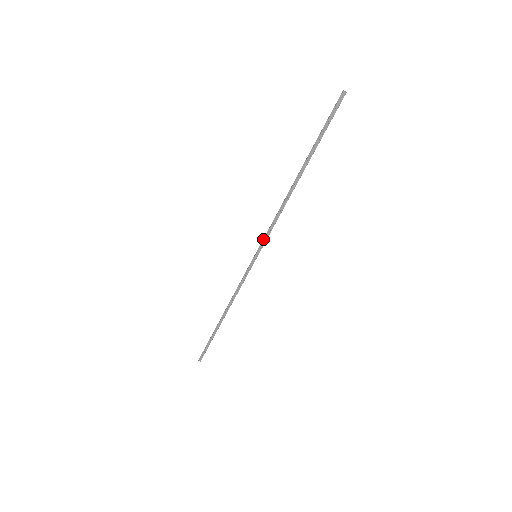
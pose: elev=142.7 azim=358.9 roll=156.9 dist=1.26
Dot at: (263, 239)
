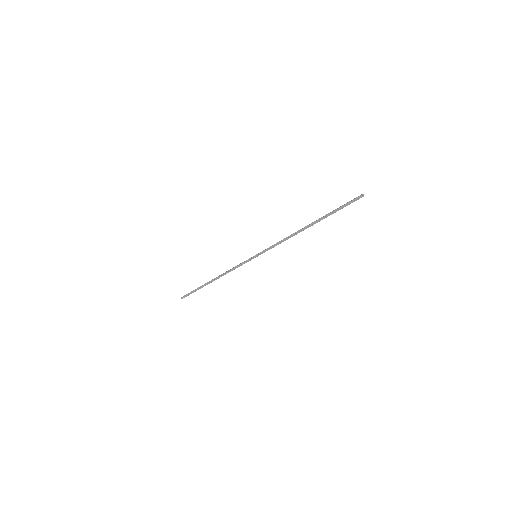
Dot at: (266, 249)
